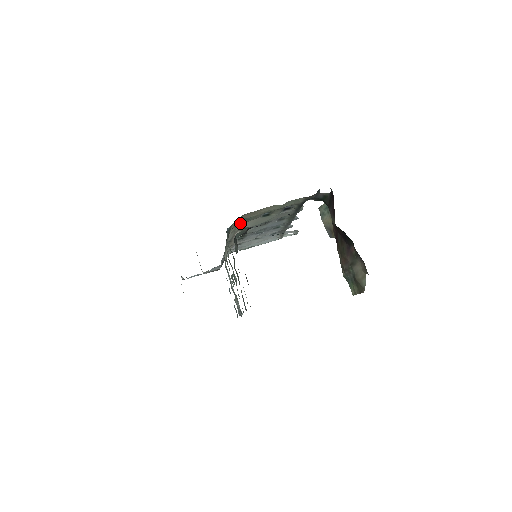
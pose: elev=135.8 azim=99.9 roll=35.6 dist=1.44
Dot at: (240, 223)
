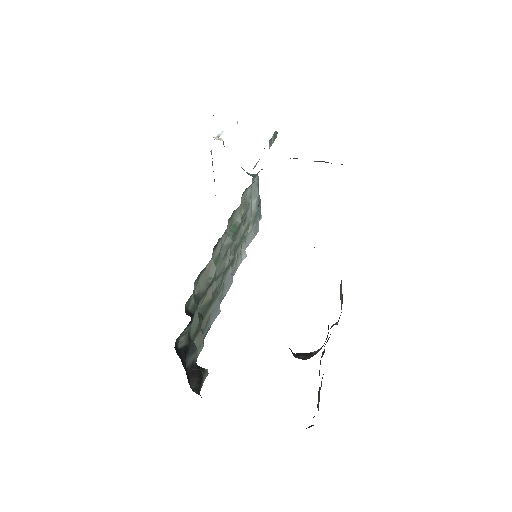
Dot at: occluded
